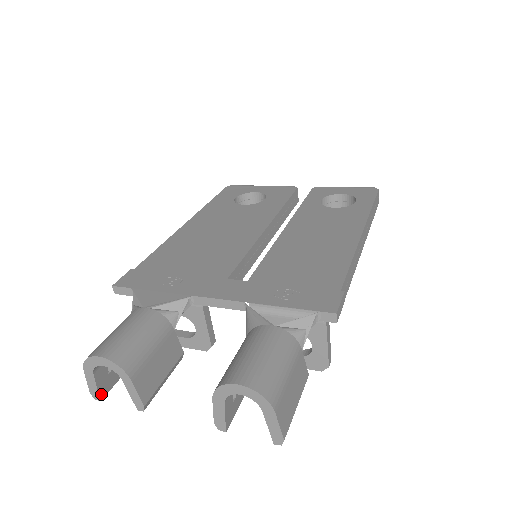
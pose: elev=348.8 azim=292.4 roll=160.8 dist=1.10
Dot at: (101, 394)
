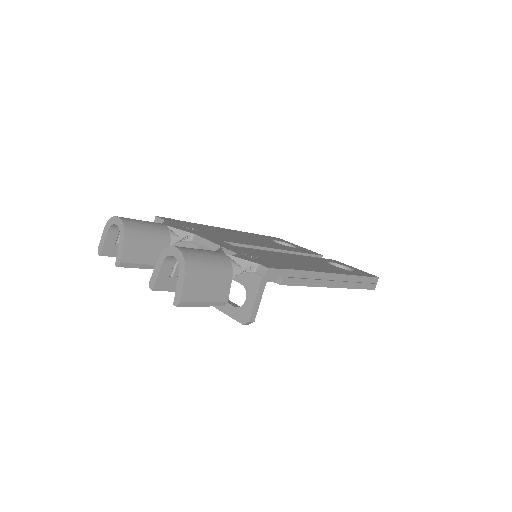
Dot at: (103, 251)
